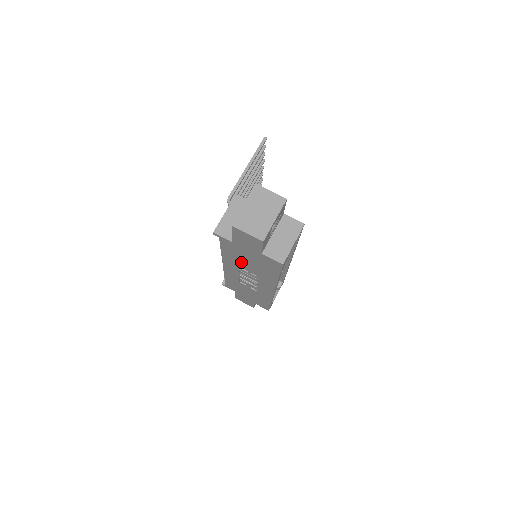
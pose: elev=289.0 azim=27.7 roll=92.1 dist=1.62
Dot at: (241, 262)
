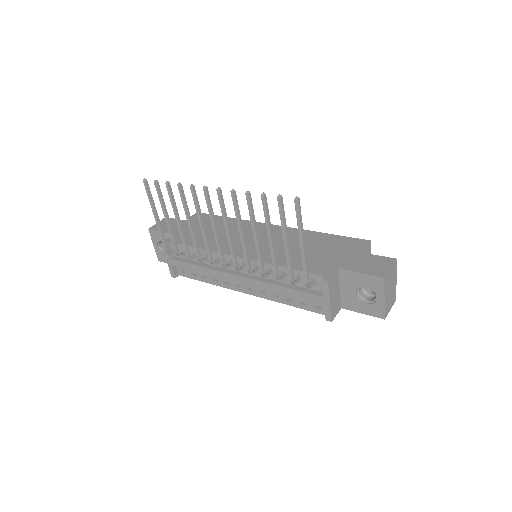
Dot at: occluded
